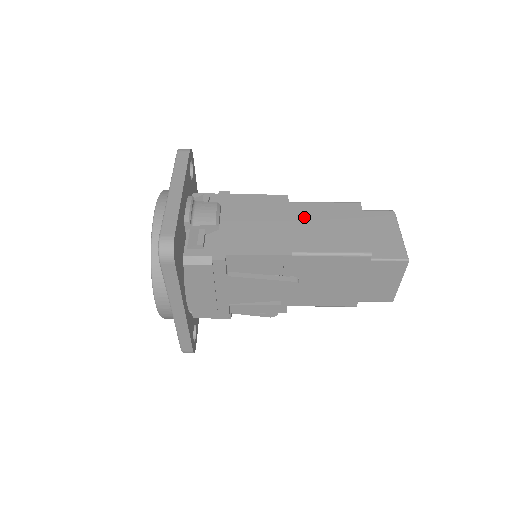
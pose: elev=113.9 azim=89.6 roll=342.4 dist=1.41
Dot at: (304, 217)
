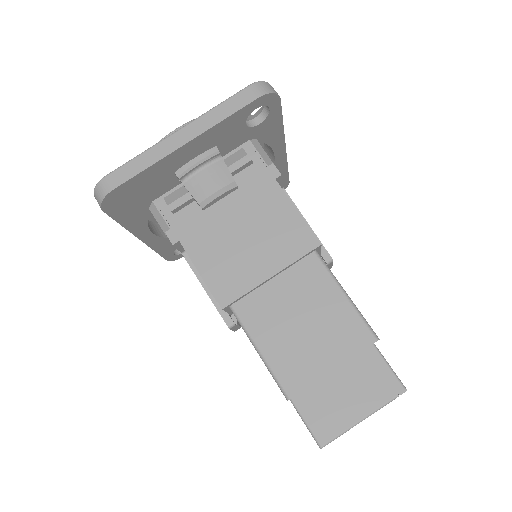
Dot at: (299, 285)
